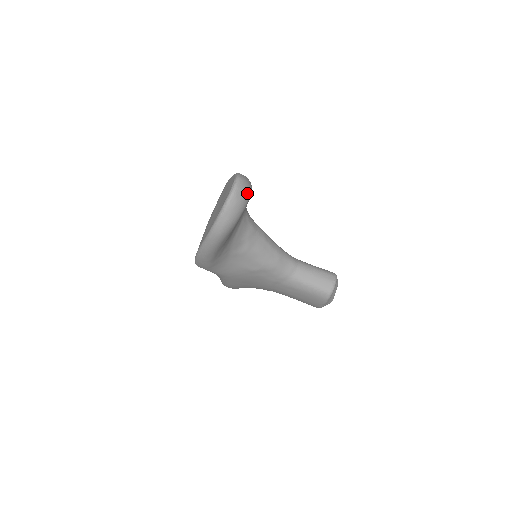
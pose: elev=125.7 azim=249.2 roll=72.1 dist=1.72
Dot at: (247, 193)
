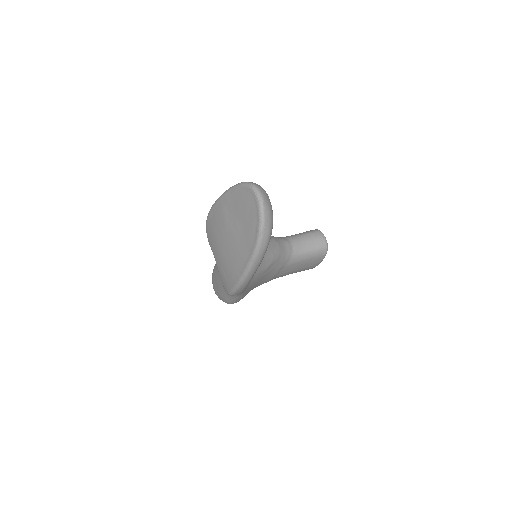
Dot at: (267, 195)
